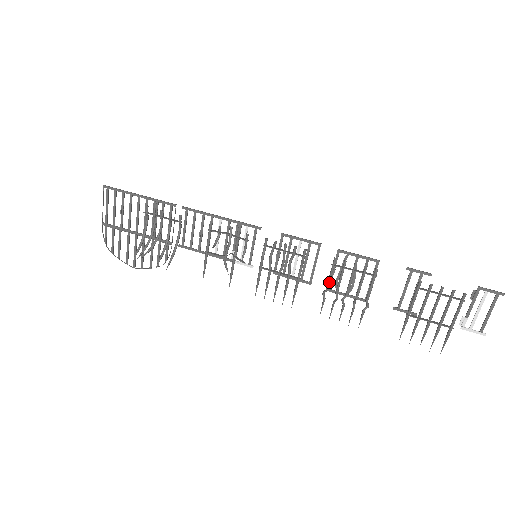
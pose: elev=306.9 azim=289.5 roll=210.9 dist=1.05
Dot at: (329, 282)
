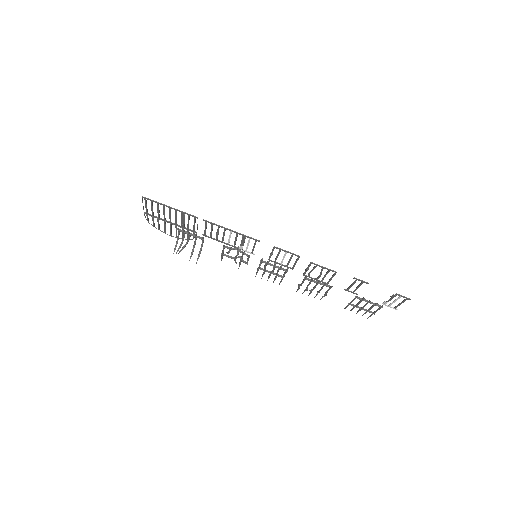
Dot at: (302, 283)
